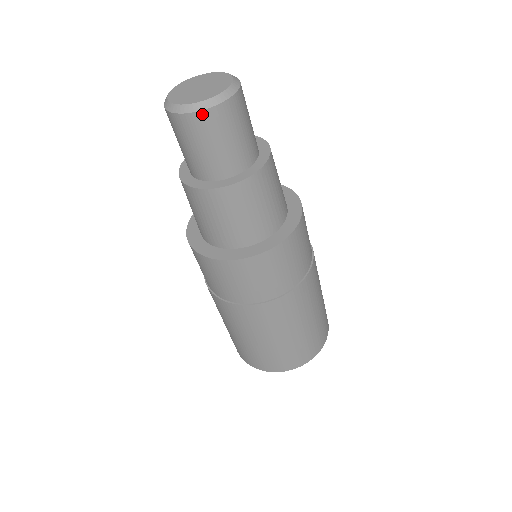
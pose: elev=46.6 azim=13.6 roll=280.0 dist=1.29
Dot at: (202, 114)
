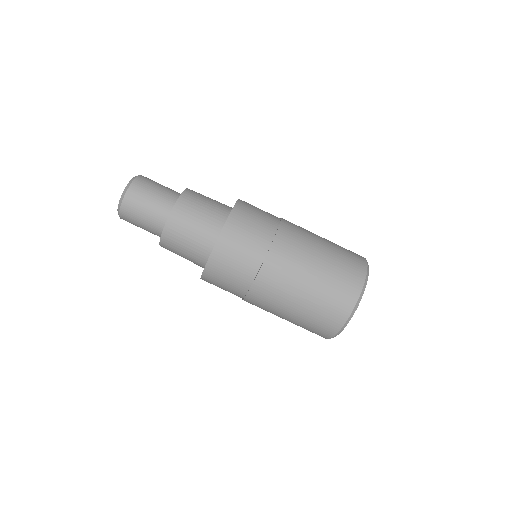
Dot at: (123, 207)
